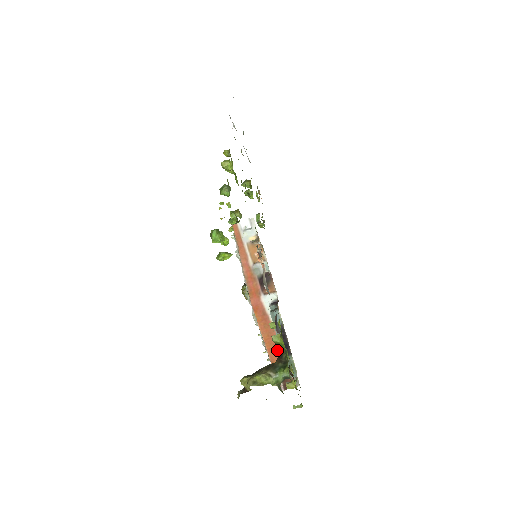
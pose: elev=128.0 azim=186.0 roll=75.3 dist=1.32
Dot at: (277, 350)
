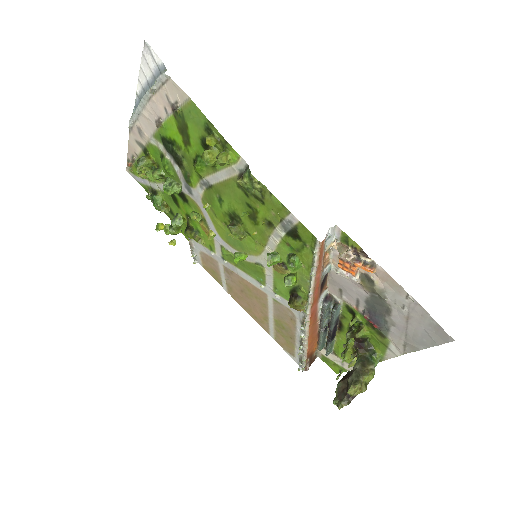
Dot at: (355, 343)
